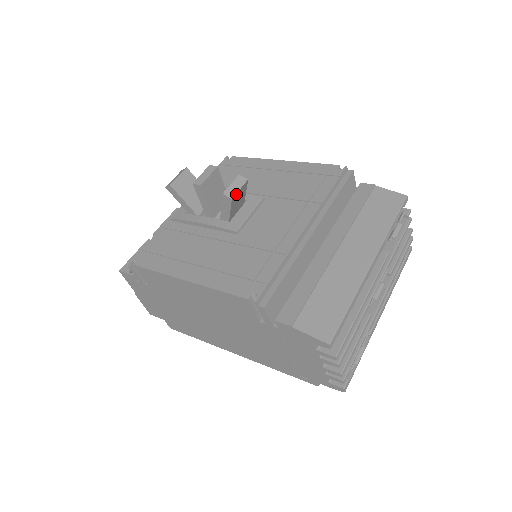
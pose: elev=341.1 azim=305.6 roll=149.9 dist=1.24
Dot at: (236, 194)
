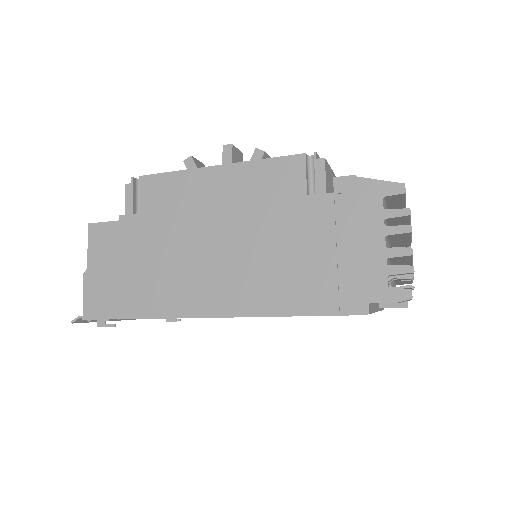
Dot at: (266, 156)
